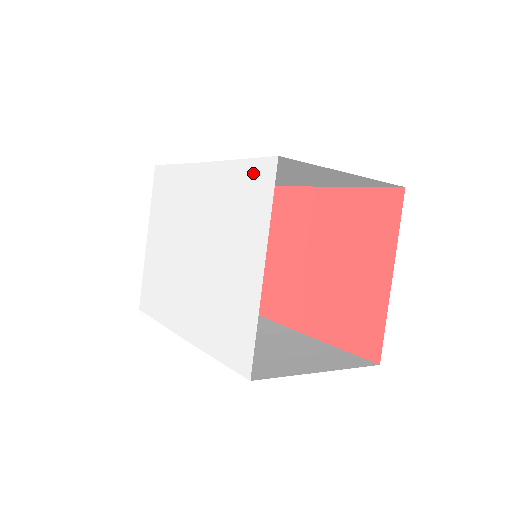
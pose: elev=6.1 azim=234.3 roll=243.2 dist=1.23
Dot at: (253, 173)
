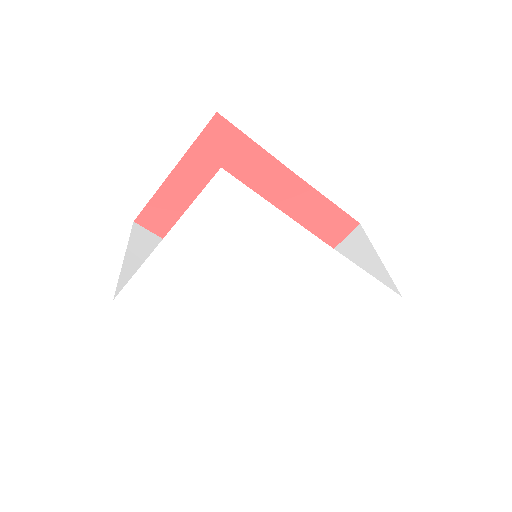
Dot at: (375, 292)
